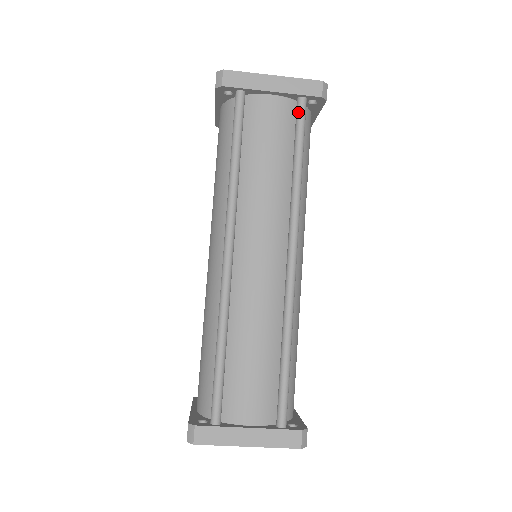
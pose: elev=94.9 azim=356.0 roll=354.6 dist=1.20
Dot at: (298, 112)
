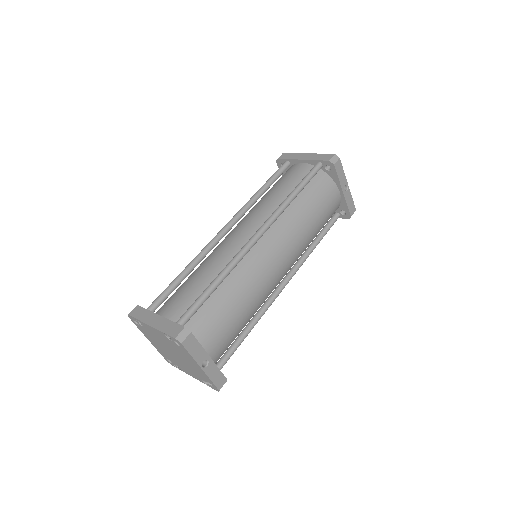
Dot at: (312, 169)
